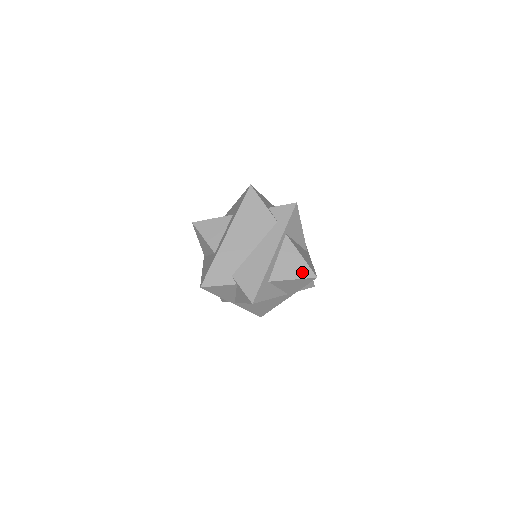
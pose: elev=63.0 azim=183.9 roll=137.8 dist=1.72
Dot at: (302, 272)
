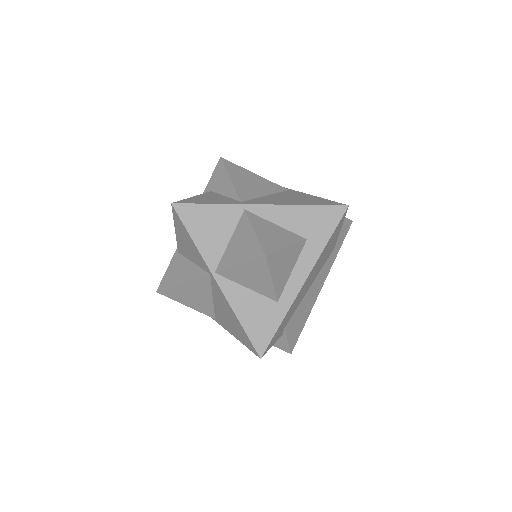
Dot at: occluded
